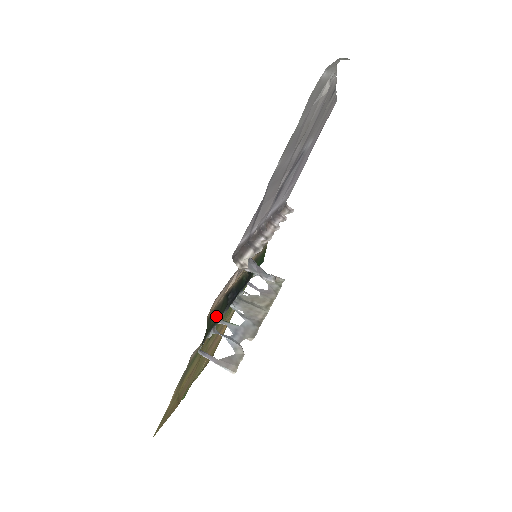
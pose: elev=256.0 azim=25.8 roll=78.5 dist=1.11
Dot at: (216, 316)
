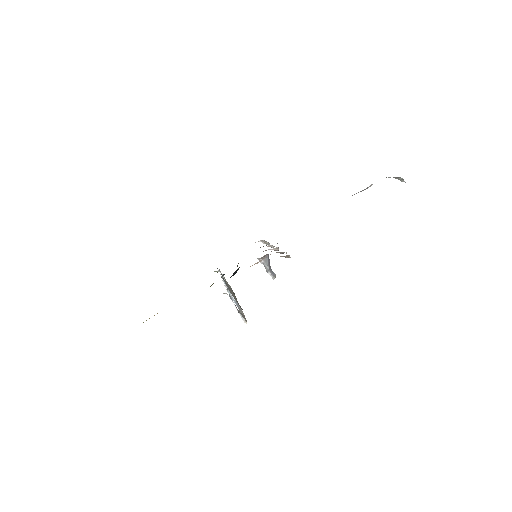
Dot at: occluded
